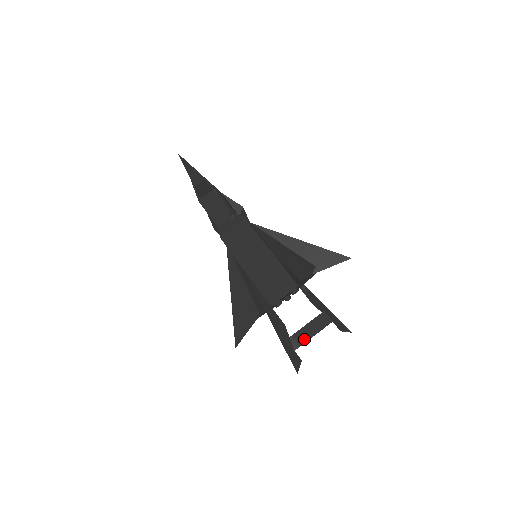
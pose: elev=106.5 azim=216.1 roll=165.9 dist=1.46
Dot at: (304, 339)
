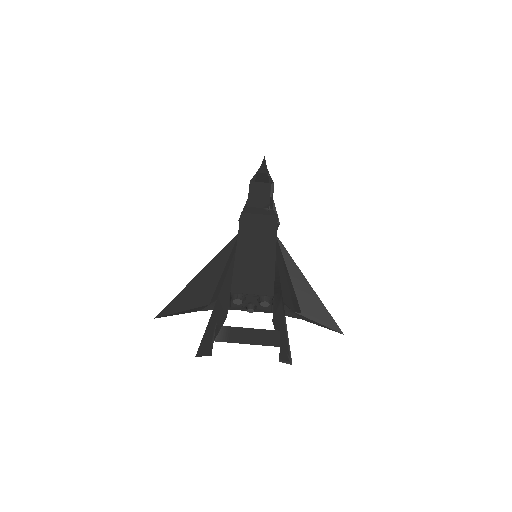
Dot at: (234, 339)
